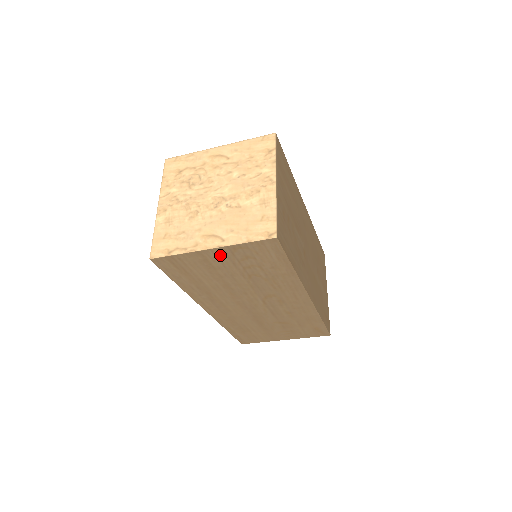
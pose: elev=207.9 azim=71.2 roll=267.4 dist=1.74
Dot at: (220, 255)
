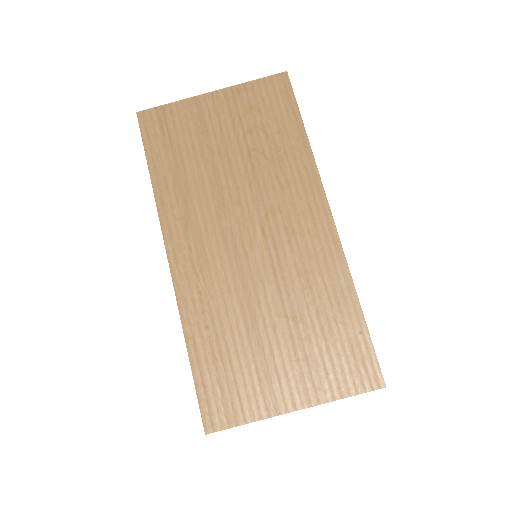
Dot at: (220, 105)
